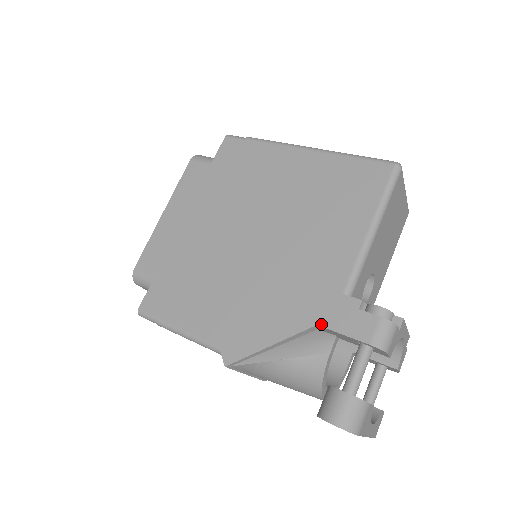
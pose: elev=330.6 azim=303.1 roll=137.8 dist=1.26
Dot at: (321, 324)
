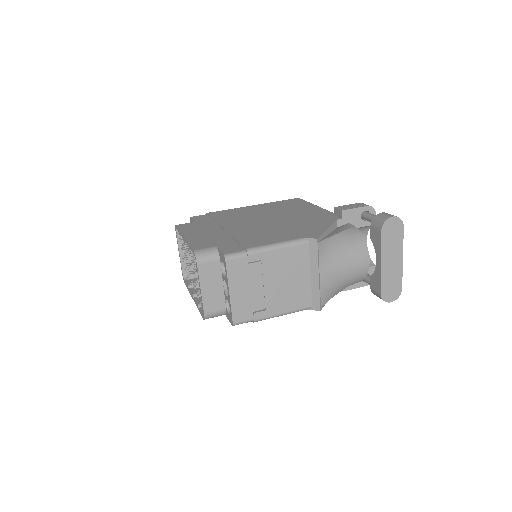
Dot at: (342, 210)
